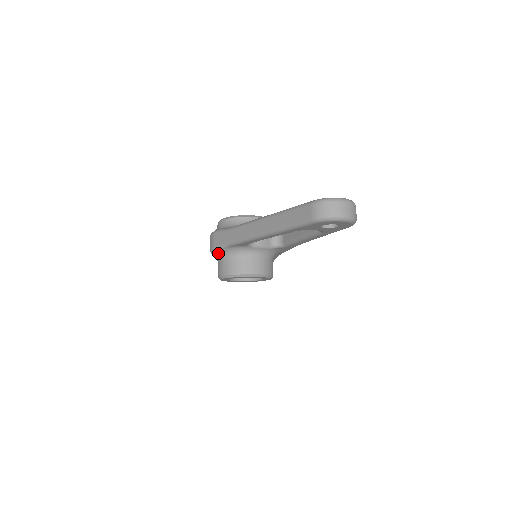
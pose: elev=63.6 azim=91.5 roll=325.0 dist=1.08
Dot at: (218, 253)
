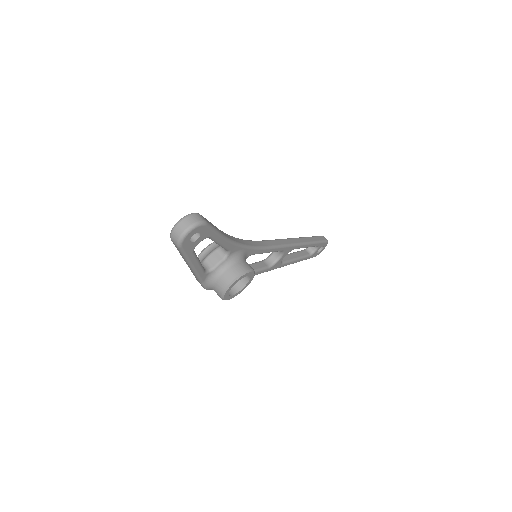
Dot at: (209, 289)
